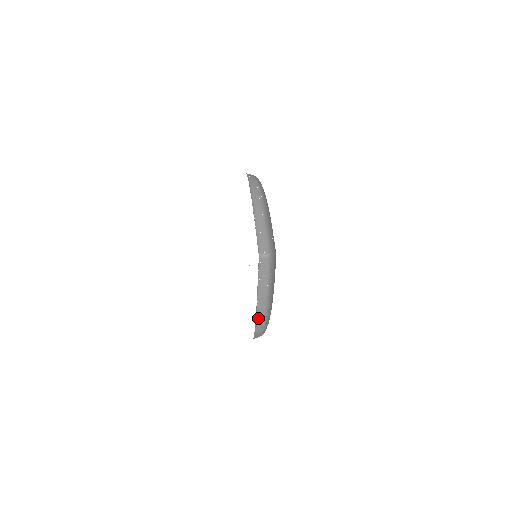
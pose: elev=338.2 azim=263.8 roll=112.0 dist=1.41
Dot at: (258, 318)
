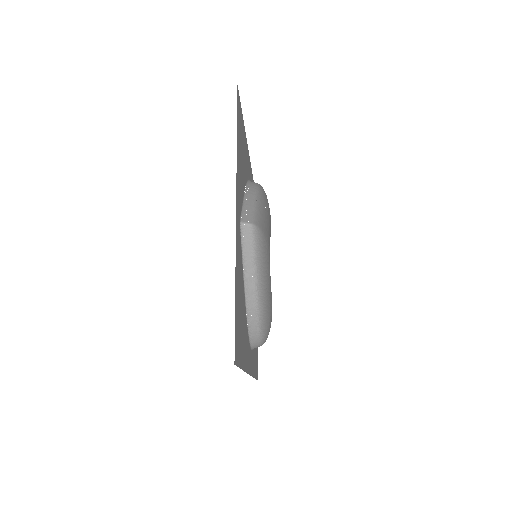
Dot at: (249, 306)
